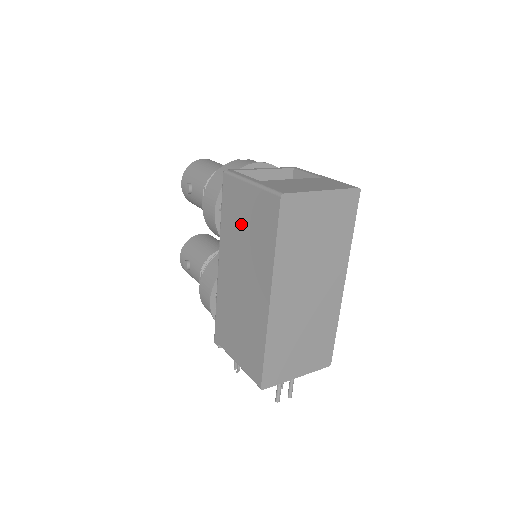
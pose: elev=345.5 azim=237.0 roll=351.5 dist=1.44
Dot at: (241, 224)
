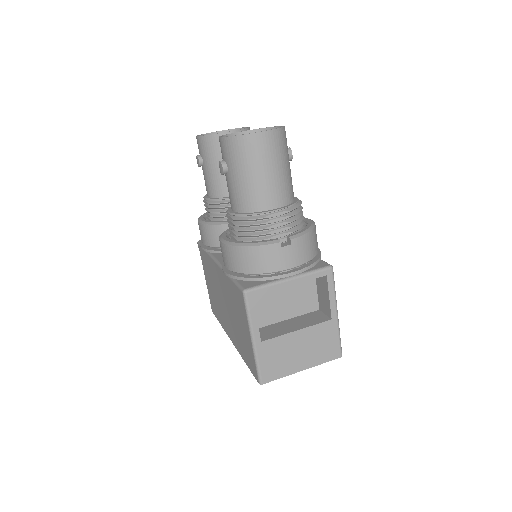
Dot at: (237, 315)
